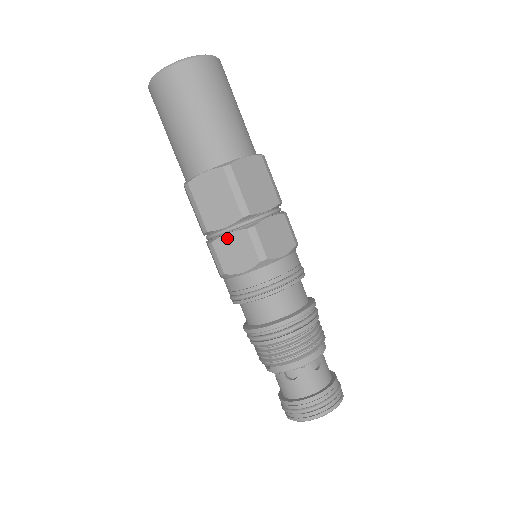
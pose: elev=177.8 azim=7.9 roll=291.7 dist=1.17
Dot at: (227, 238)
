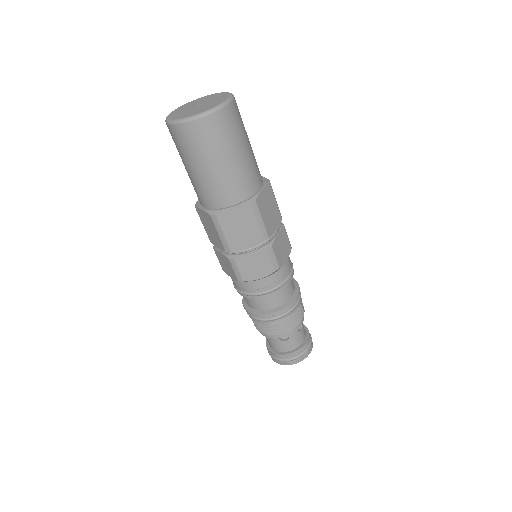
Dot at: (220, 254)
